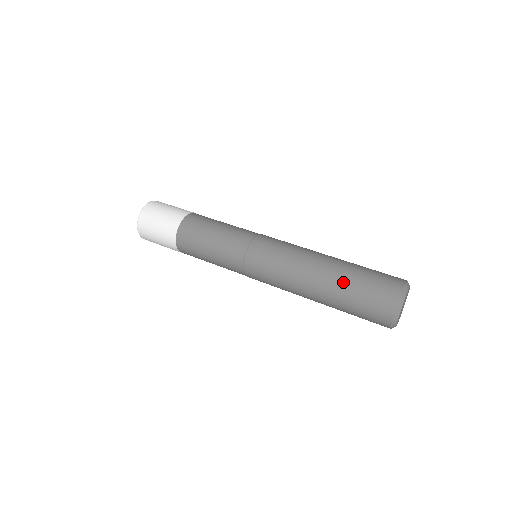
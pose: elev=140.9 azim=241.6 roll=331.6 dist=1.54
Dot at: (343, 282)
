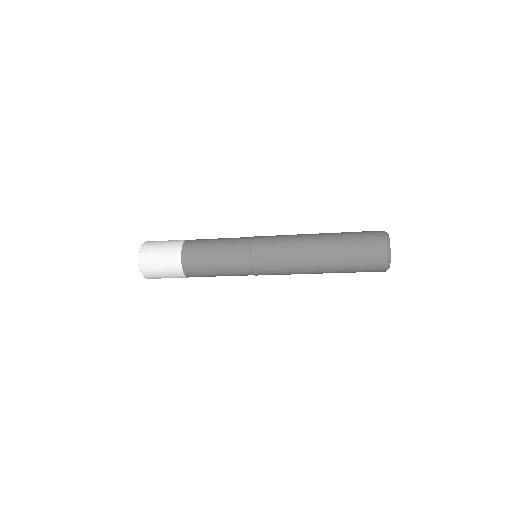
Dot at: (339, 236)
